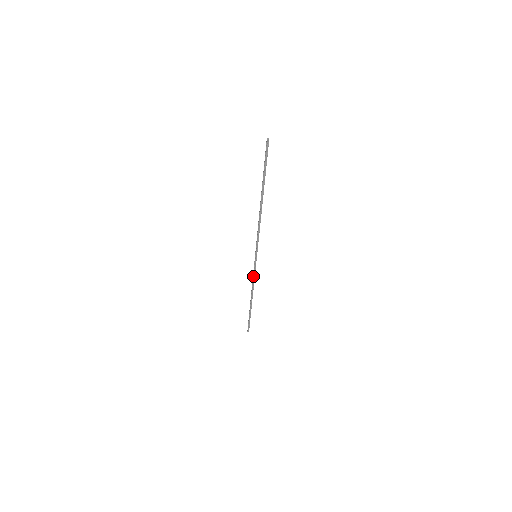
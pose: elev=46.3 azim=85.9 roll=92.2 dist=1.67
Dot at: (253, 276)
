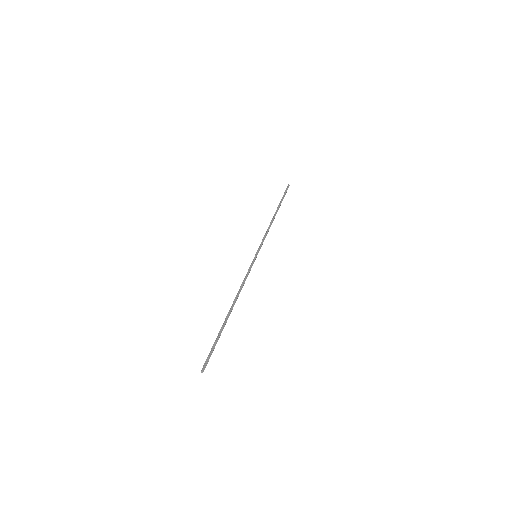
Dot at: (245, 276)
